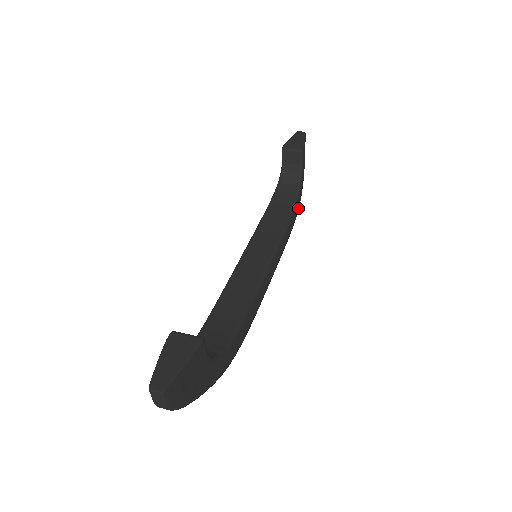
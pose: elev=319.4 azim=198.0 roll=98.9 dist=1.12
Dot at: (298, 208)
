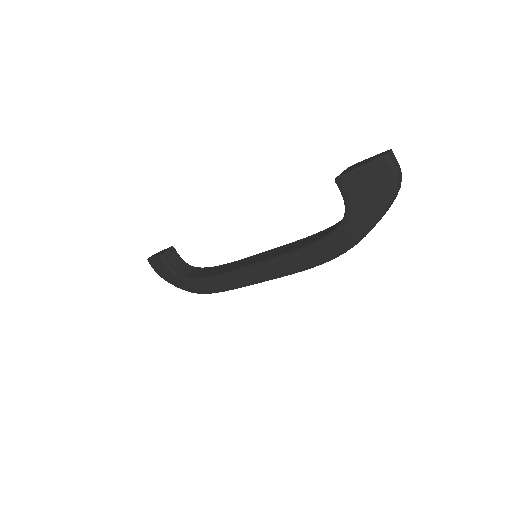
Dot at: occluded
